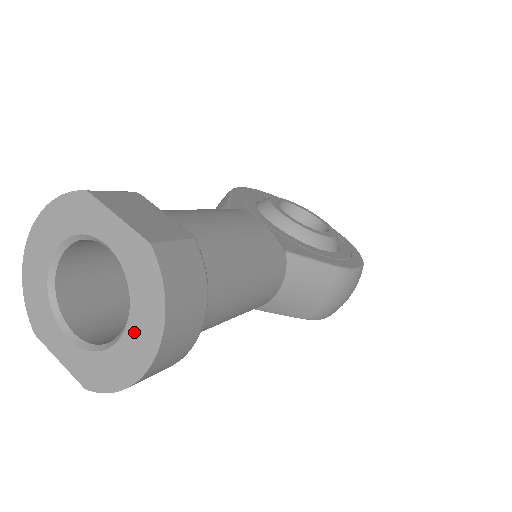
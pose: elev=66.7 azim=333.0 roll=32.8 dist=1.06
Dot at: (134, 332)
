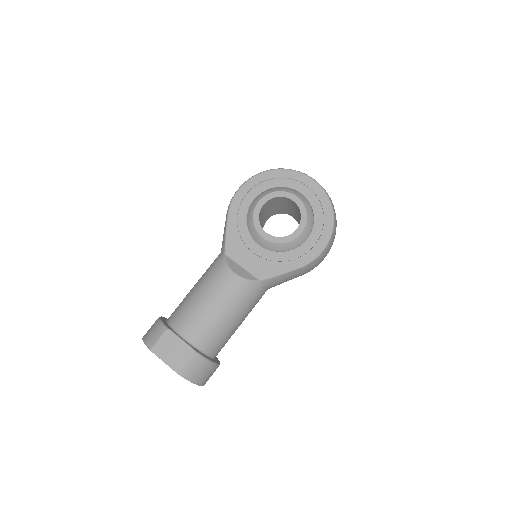
Dot at: occluded
